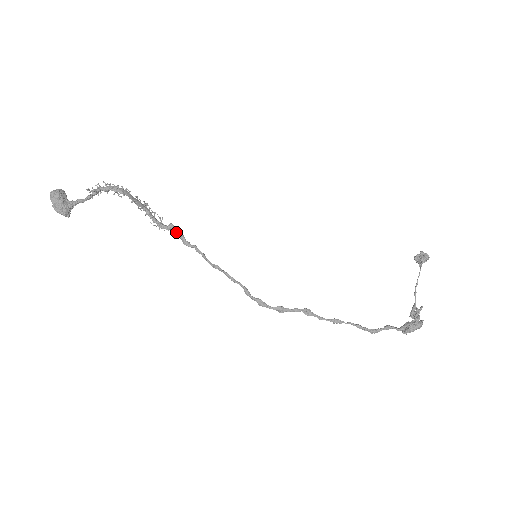
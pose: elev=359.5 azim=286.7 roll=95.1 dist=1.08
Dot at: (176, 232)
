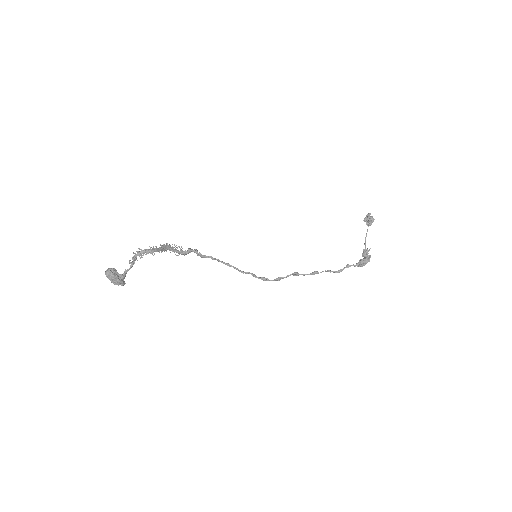
Dot at: occluded
